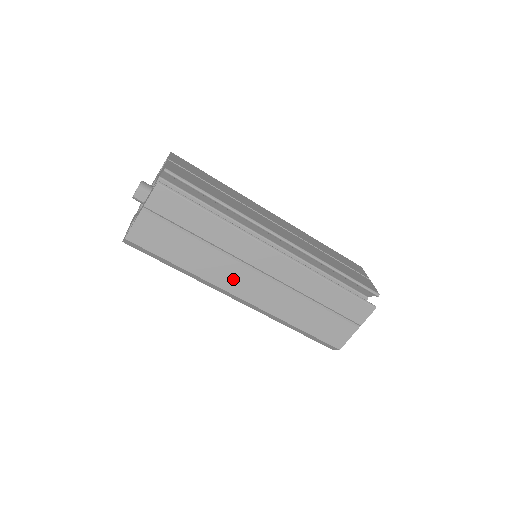
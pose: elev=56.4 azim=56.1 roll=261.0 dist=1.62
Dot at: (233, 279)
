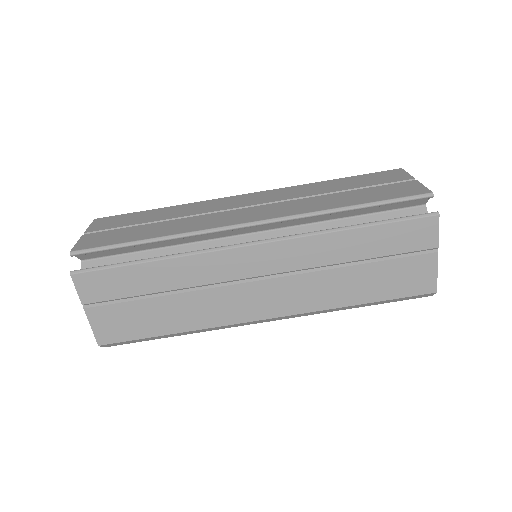
Dot at: (236, 307)
